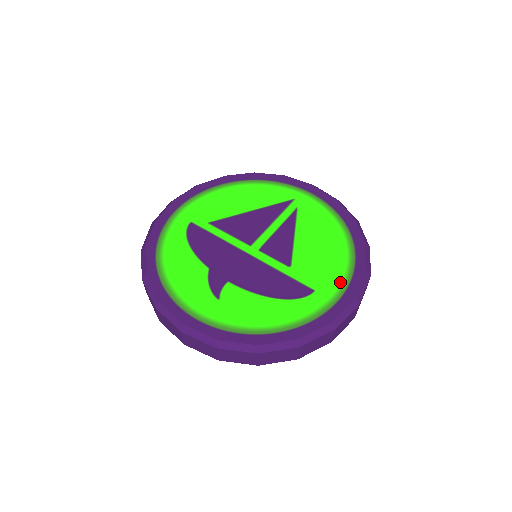
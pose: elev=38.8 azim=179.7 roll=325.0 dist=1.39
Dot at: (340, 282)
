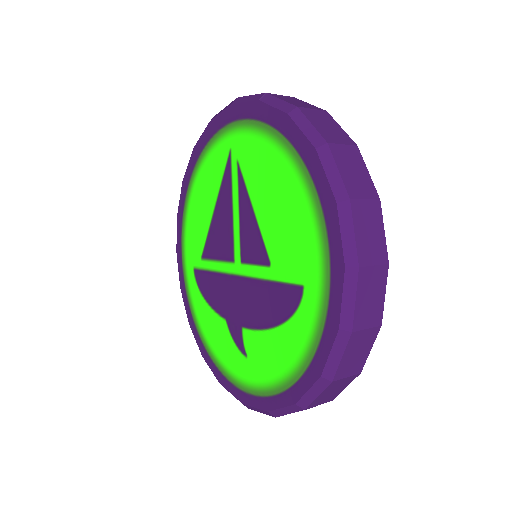
Dot at: (318, 250)
